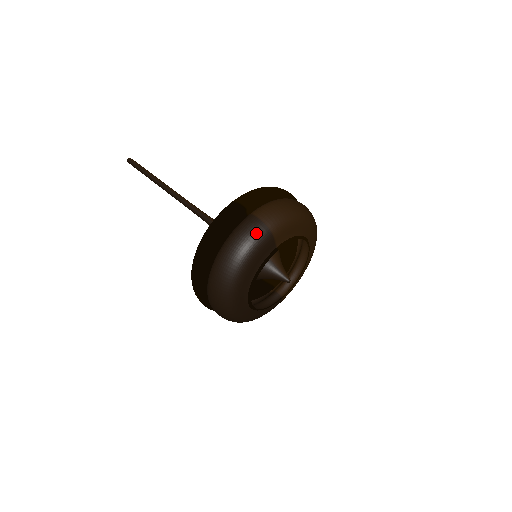
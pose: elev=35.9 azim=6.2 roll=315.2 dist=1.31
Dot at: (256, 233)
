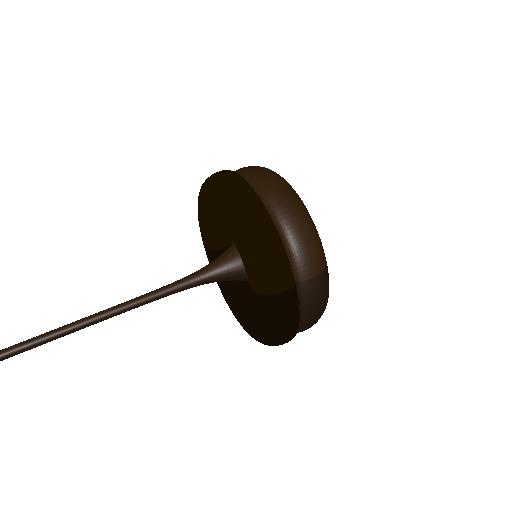
Dot at: (325, 285)
